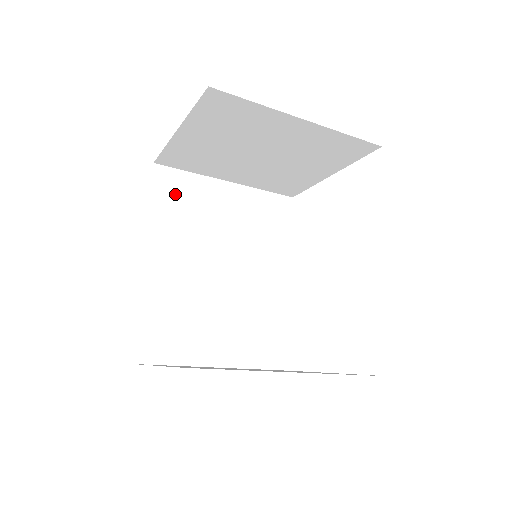
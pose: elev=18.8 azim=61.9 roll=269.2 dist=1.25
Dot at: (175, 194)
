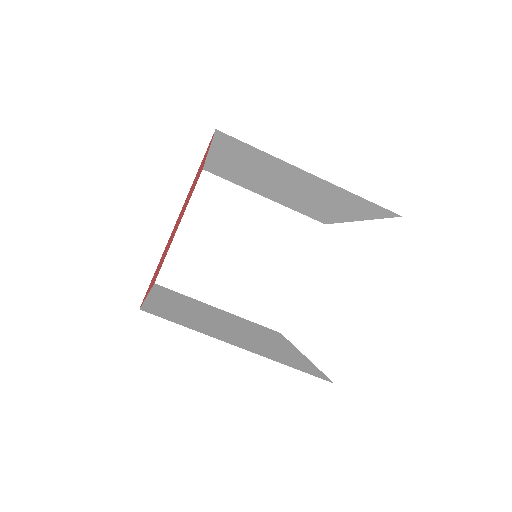
Dot at: (174, 294)
